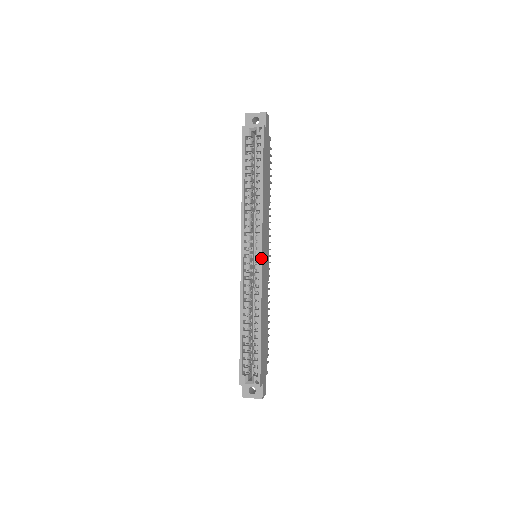
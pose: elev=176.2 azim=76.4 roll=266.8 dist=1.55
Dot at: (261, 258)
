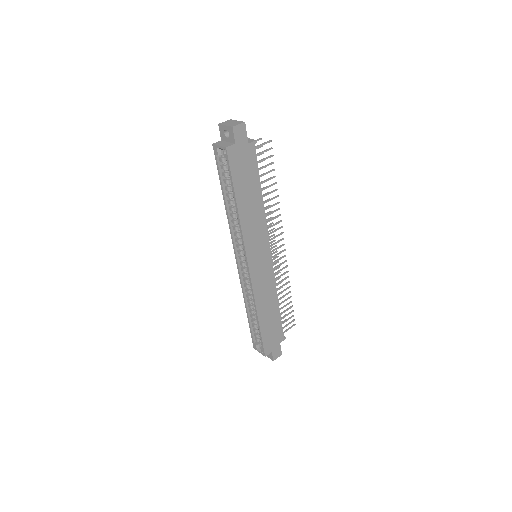
Dot at: (248, 269)
